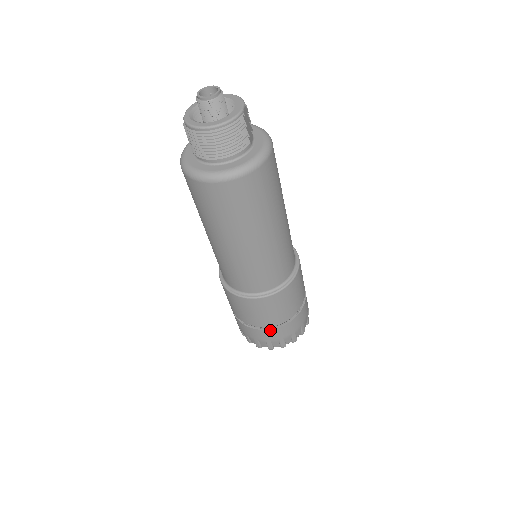
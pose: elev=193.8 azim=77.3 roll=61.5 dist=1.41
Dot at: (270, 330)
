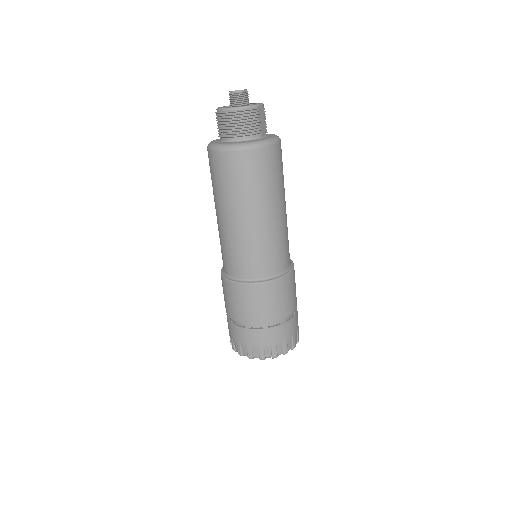
Dot at: (251, 330)
